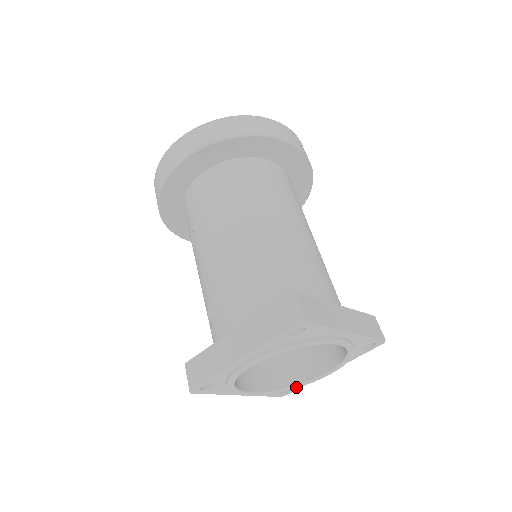
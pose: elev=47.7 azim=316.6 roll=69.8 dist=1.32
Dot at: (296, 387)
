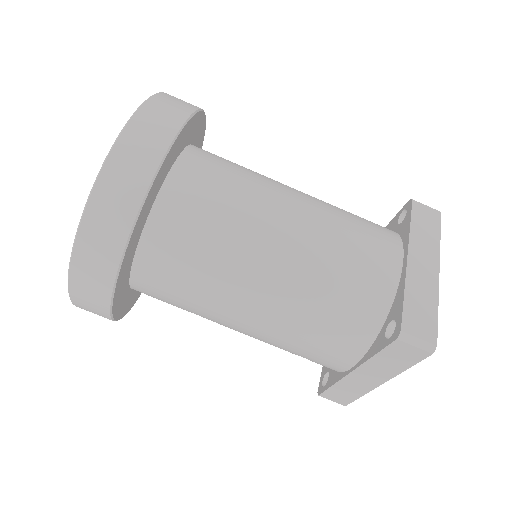
Dot at: occluded
